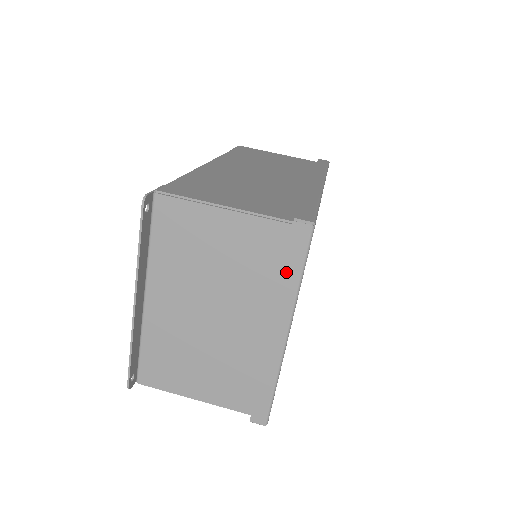
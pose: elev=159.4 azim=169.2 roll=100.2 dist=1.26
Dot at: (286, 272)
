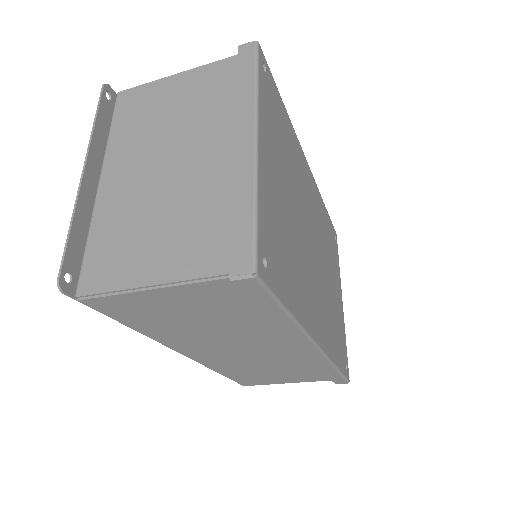
Dot at: (240, 84)
